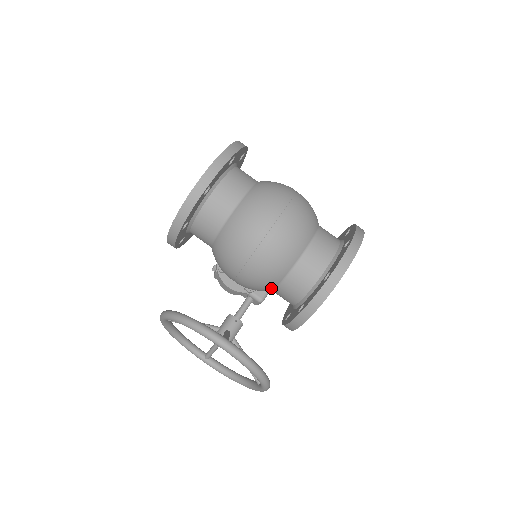
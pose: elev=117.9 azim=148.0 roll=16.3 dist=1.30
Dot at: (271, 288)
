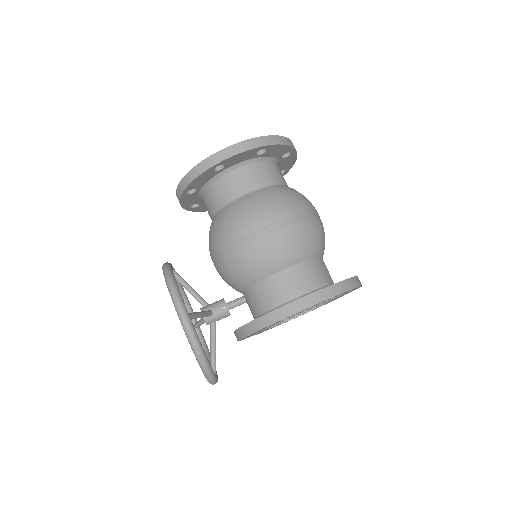
Dot at: (239, 290)
